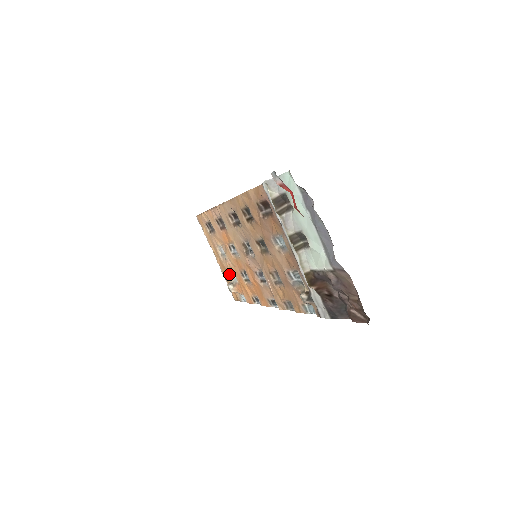
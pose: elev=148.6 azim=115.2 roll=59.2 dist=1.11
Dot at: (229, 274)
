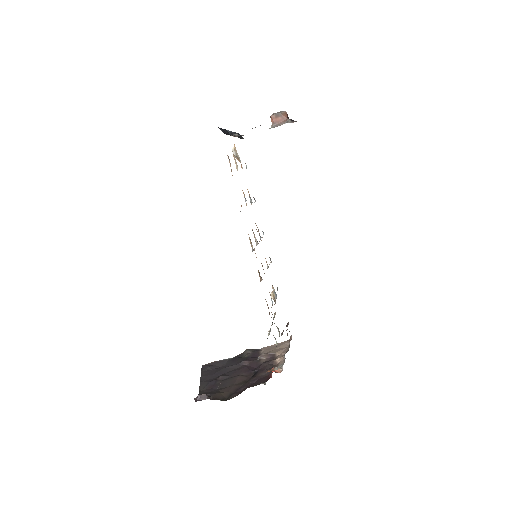
Dot at: occluded
